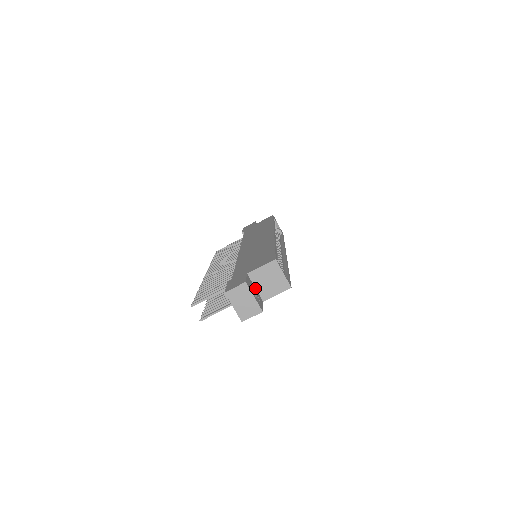
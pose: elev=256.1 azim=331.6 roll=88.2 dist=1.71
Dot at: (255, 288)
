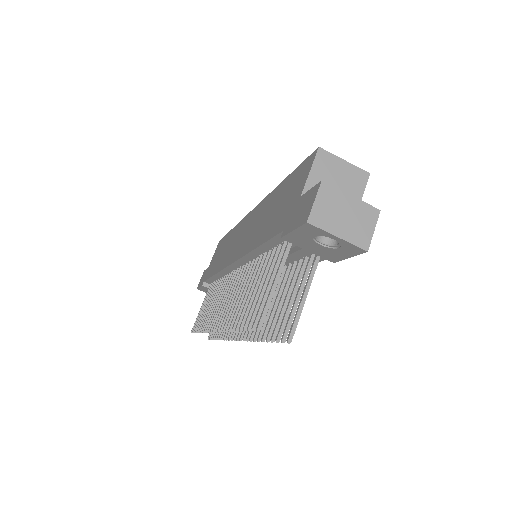
Dot at: occluded
